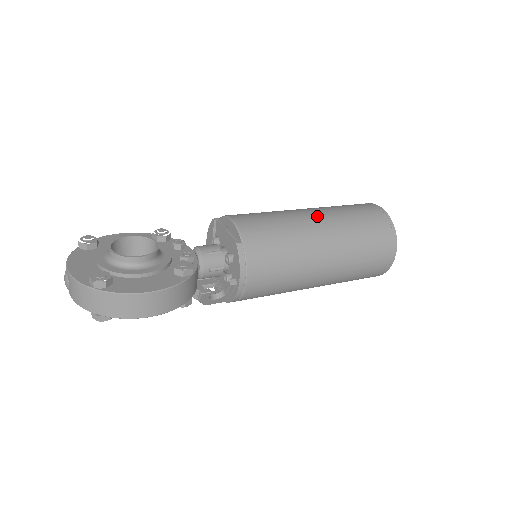
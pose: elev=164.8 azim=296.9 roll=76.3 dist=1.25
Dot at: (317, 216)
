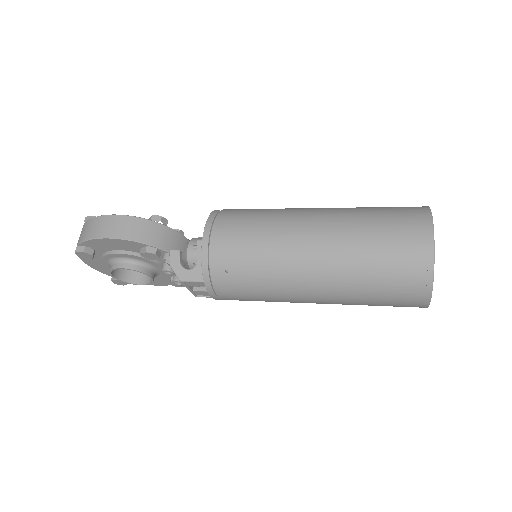
Dot at: occluded
